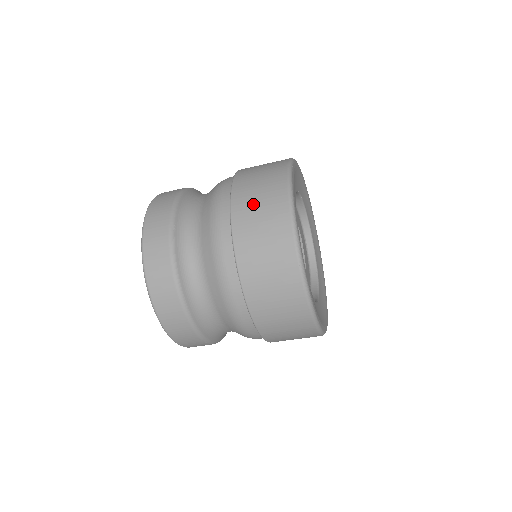
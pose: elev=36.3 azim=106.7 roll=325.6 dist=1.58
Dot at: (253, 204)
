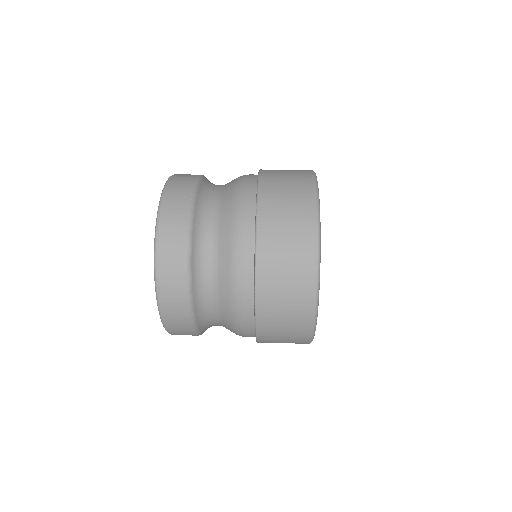
Dot at: (278, 327)
